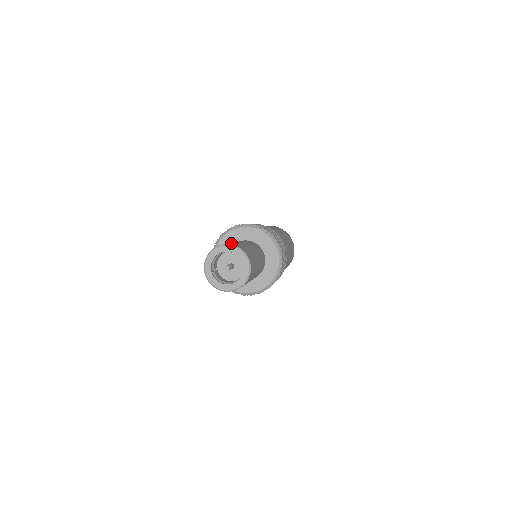
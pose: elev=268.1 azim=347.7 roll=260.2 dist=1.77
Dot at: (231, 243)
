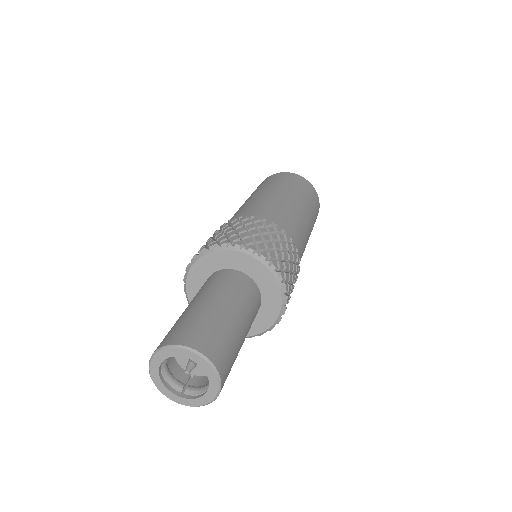
Dot at: occluded
